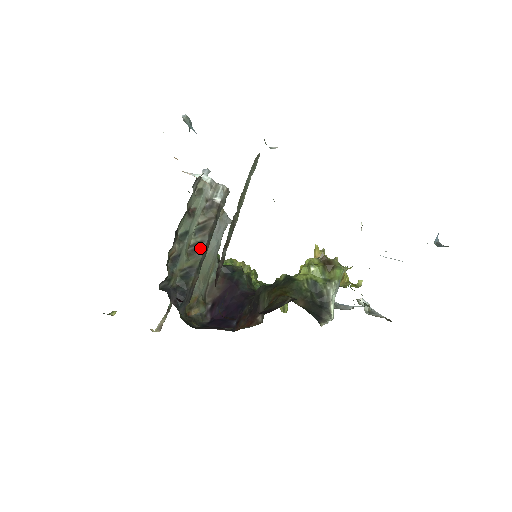
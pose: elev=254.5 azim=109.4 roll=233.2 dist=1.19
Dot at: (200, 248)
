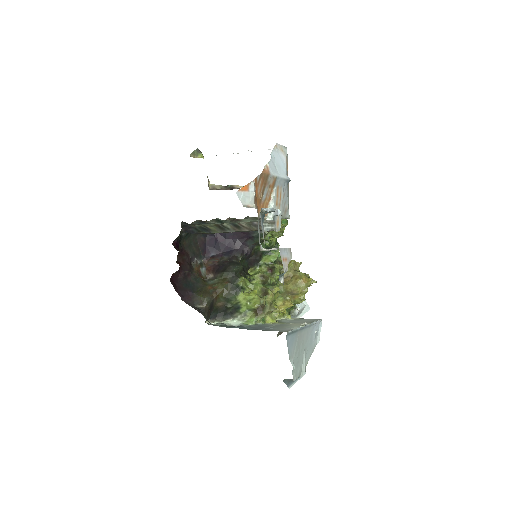
Dot at: (224, 230)
